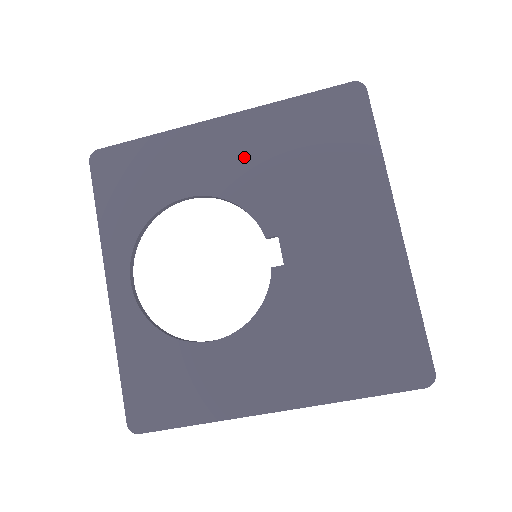
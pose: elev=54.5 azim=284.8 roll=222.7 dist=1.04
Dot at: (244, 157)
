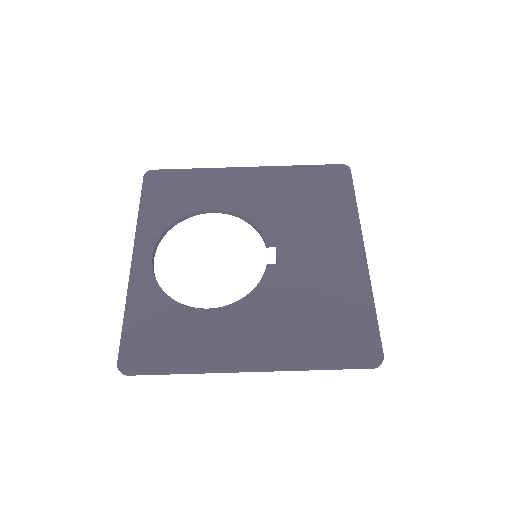
Dot at: (260, 193)
